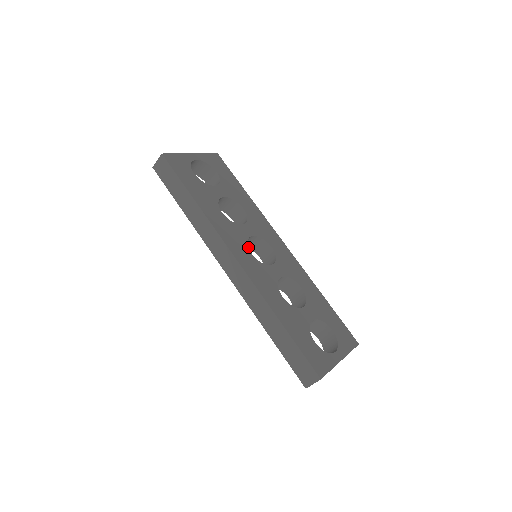
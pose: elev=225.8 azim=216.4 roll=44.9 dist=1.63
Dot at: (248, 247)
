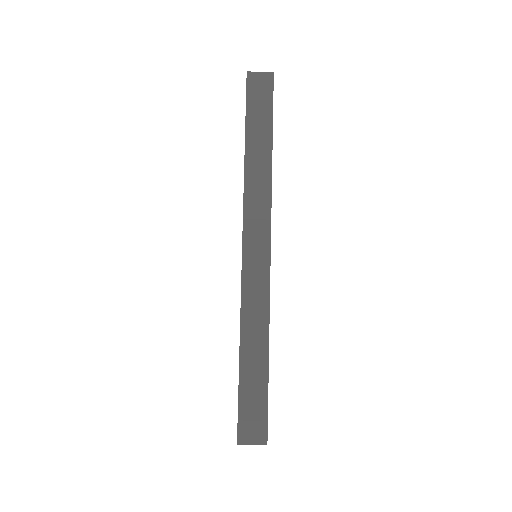
Dot at: occluded
